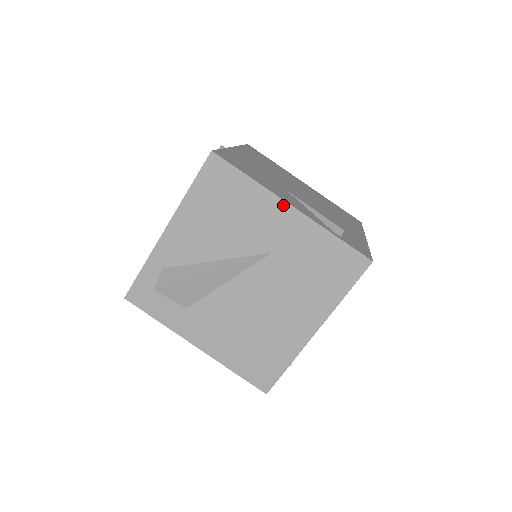
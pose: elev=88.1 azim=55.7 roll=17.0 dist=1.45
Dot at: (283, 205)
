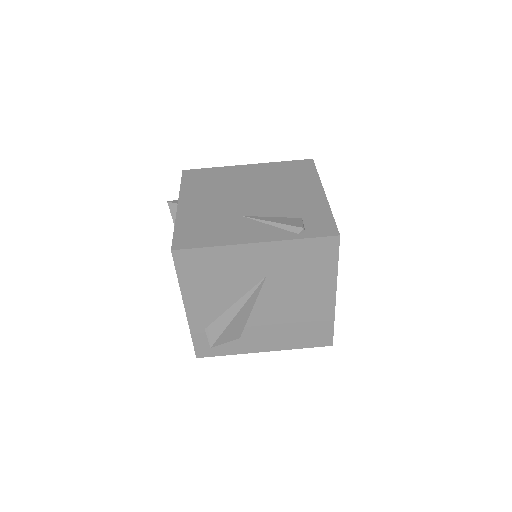
Dot at: (248, 247)
